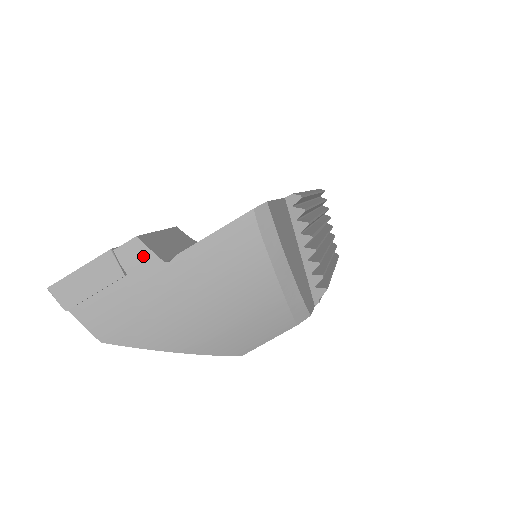
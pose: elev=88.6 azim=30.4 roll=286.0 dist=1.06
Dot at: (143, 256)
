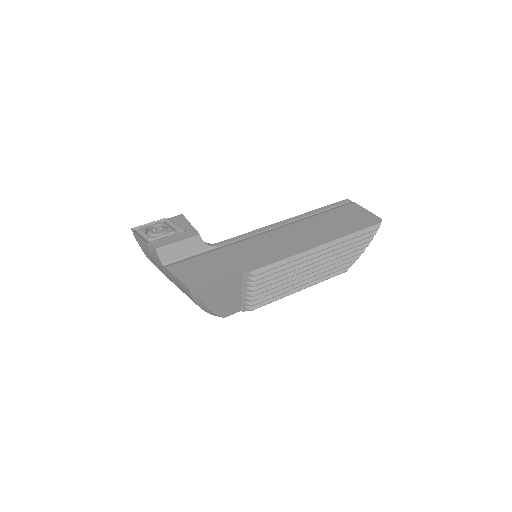
Dot at: (157, 256)
